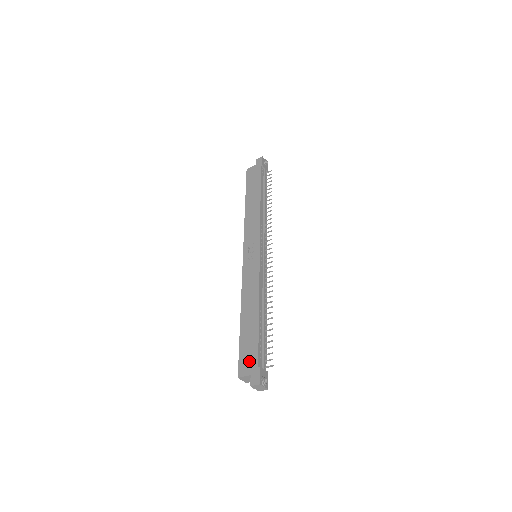
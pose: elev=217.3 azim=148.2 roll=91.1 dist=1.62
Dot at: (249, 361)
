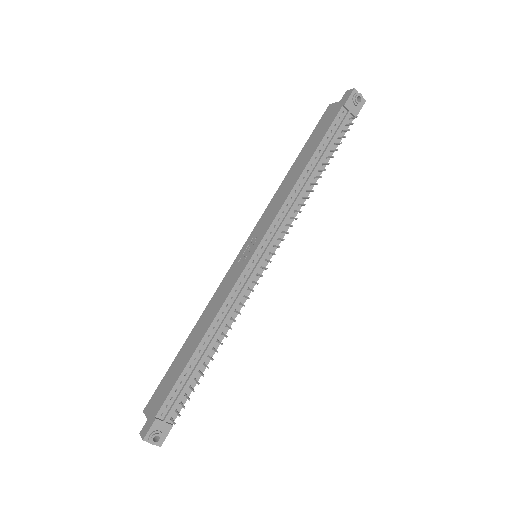
Dot at: (157, 401)
